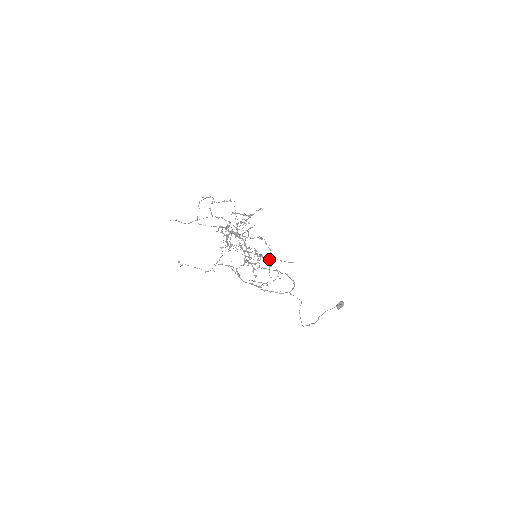
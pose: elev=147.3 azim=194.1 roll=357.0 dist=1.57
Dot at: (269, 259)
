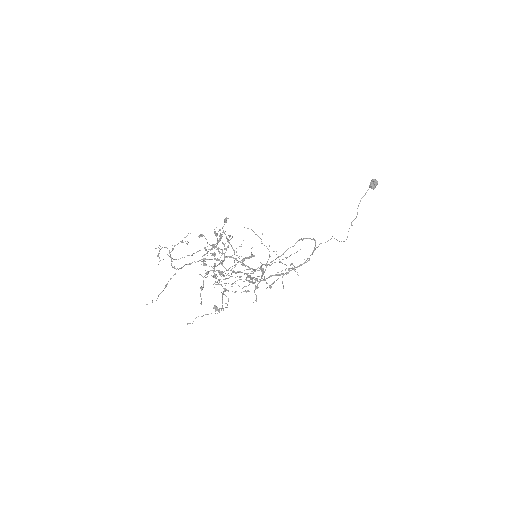
Dot at: occluded
